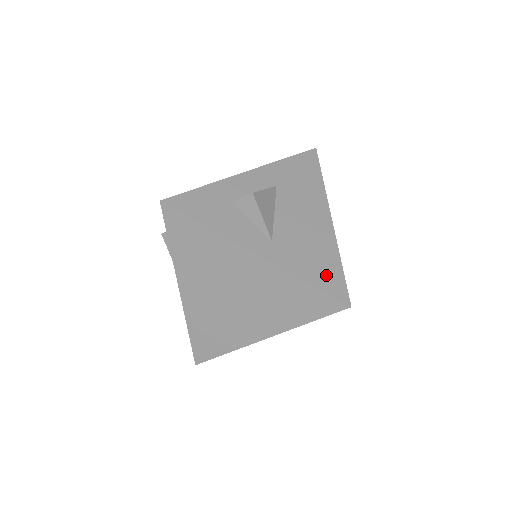
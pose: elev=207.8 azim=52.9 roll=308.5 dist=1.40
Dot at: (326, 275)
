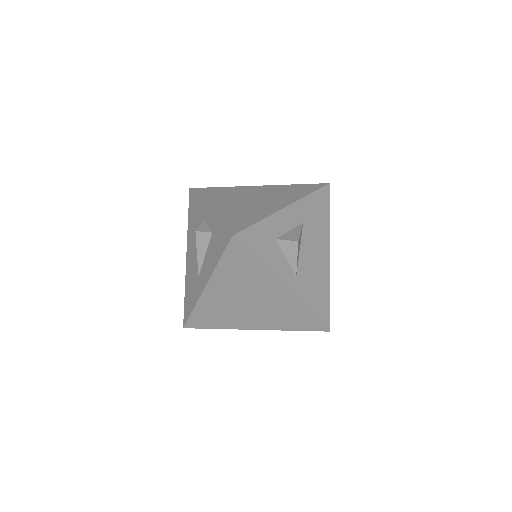
Dot at: (321, 306)
